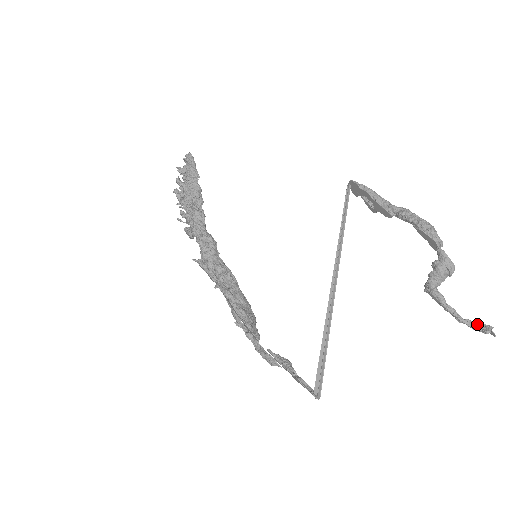
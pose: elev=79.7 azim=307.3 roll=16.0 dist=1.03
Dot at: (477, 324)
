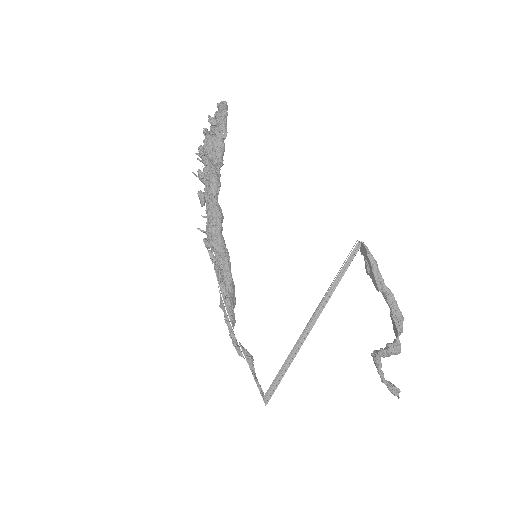
Dot at: (392, 388)
